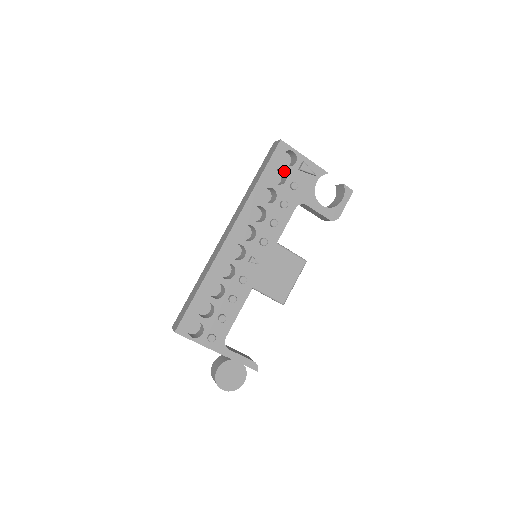
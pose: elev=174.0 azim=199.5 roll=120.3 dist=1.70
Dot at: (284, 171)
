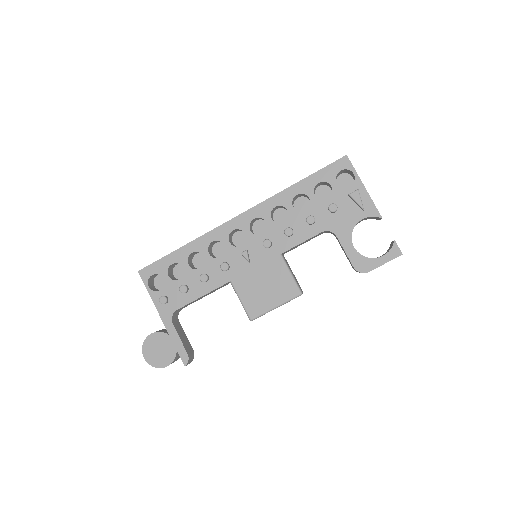
Dot at: (332, 188)
